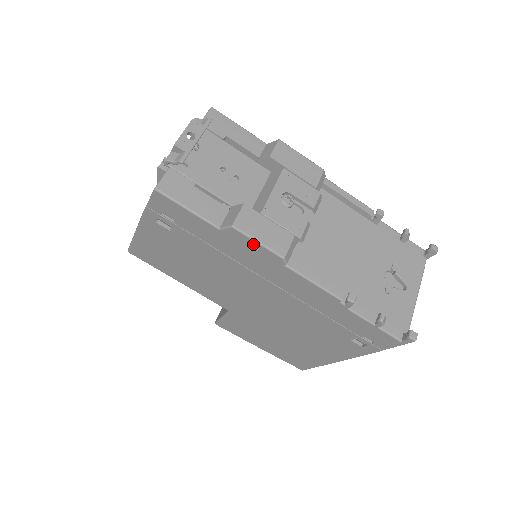
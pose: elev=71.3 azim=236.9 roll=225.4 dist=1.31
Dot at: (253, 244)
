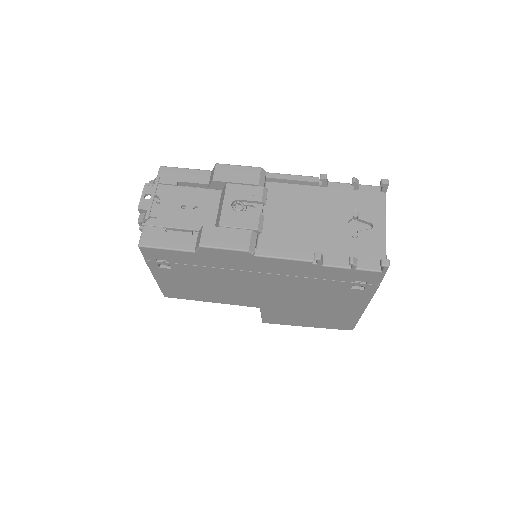
Dot at: (222, 251)
